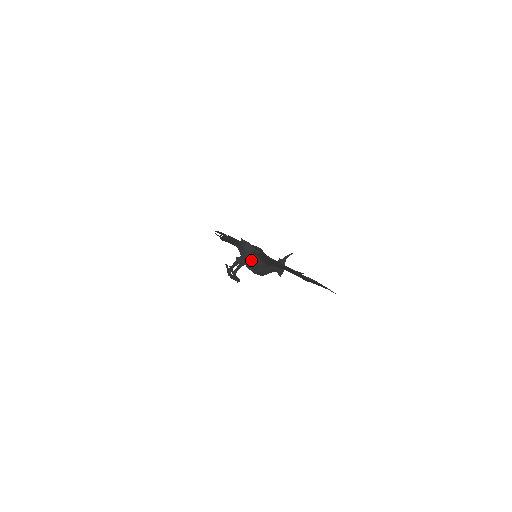
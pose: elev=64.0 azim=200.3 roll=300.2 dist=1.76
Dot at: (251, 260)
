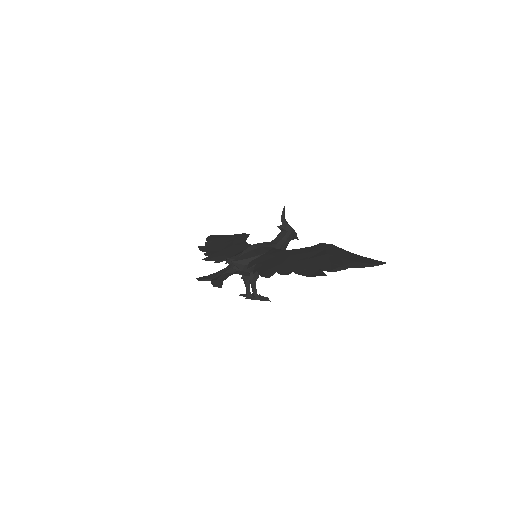
Dot at: occluded
